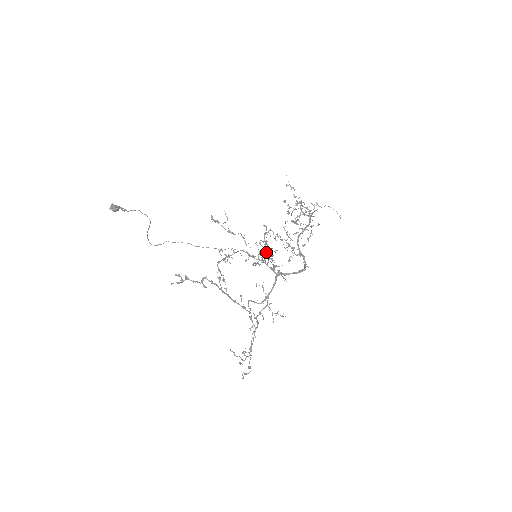
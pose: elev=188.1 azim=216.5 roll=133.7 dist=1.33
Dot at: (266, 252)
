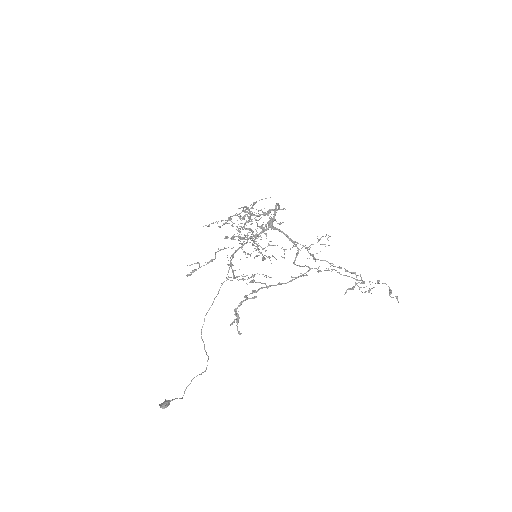
Dot at: occluded
